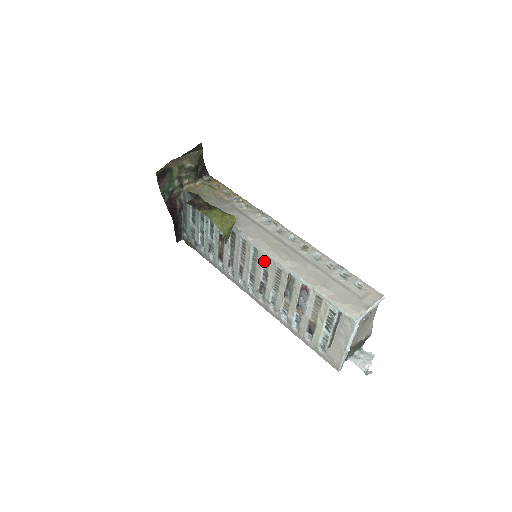
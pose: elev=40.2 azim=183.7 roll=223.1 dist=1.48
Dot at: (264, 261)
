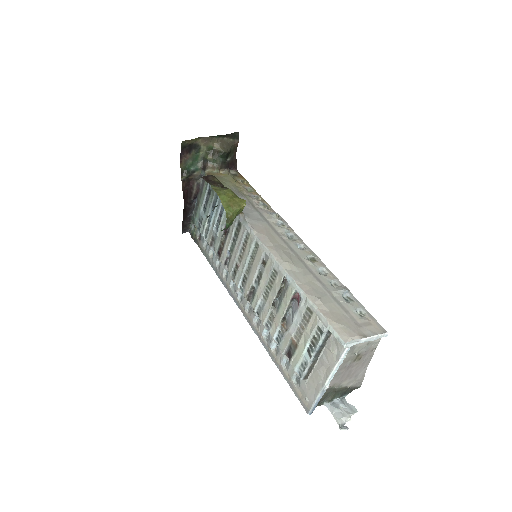
Dot at: (262, 260)
